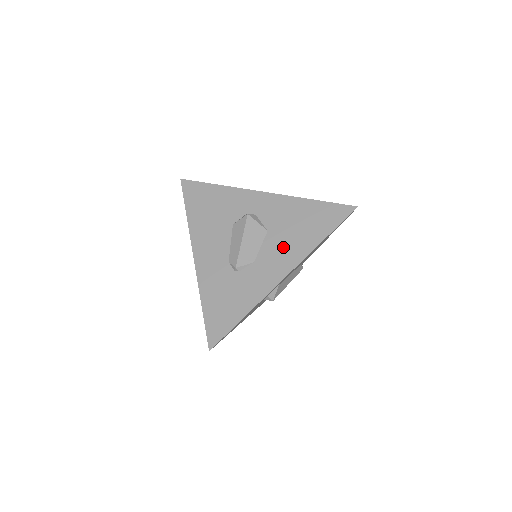
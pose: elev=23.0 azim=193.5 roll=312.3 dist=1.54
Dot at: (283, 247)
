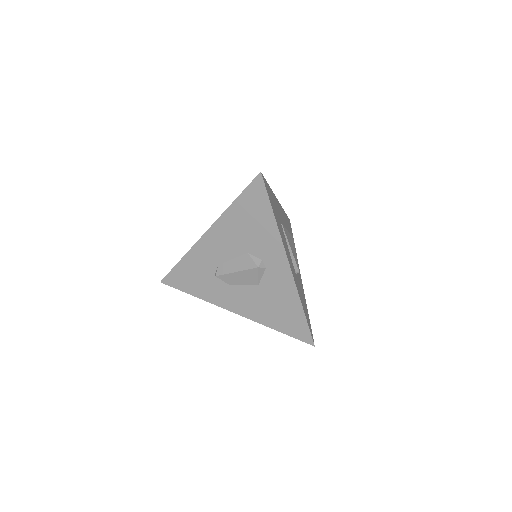
Dot at: (253, 302)
